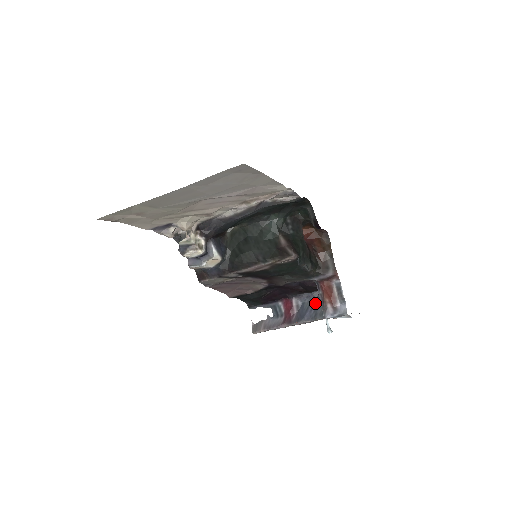
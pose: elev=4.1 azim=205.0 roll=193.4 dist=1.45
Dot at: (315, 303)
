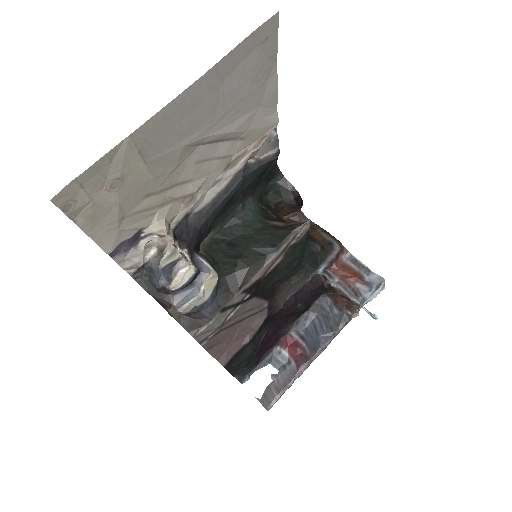
Dot at: (320, 319)
